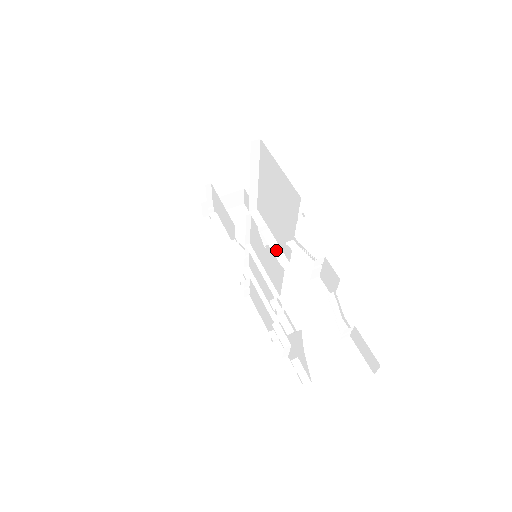
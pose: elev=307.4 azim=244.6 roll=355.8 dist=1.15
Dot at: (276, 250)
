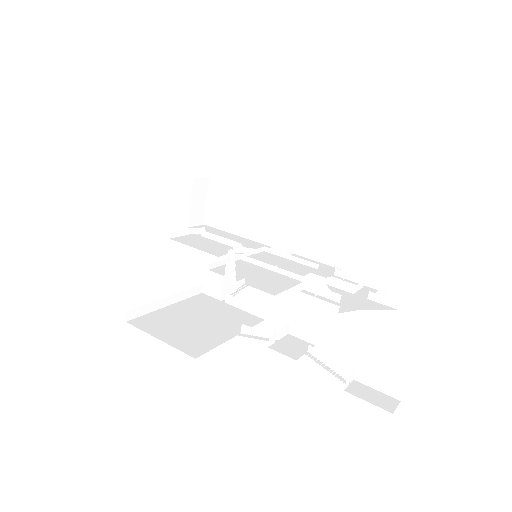
Dot at: (248, 309)
